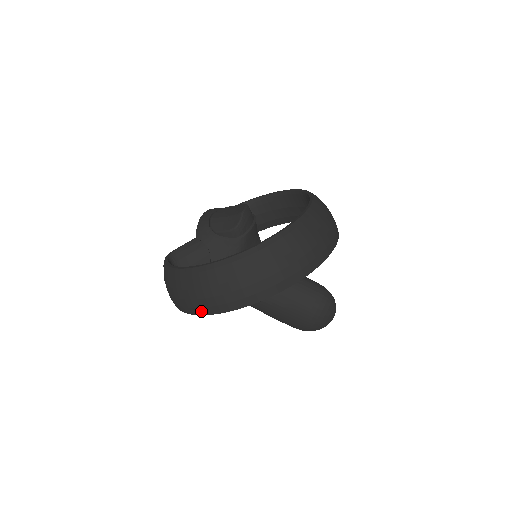
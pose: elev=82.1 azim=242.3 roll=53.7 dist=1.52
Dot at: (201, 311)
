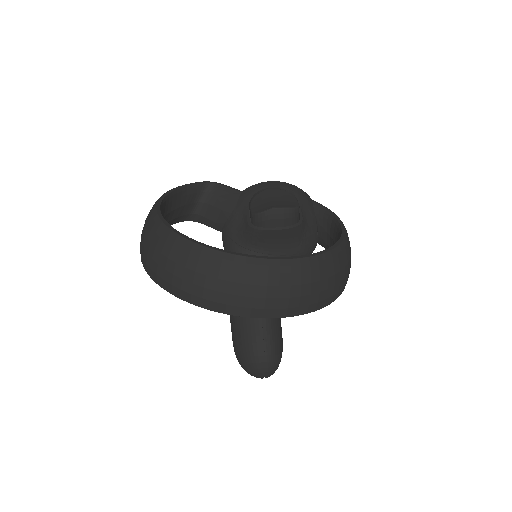
Dot at: occluded
